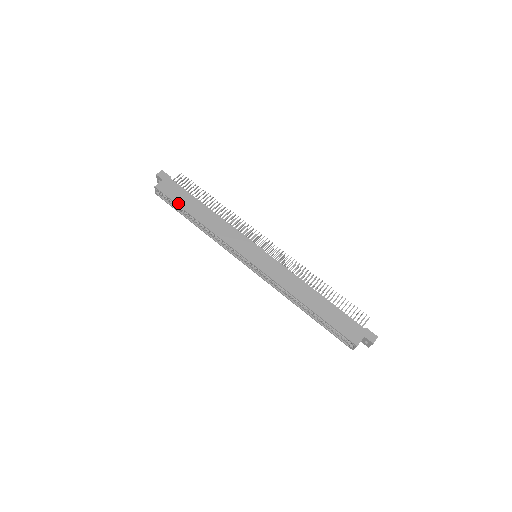
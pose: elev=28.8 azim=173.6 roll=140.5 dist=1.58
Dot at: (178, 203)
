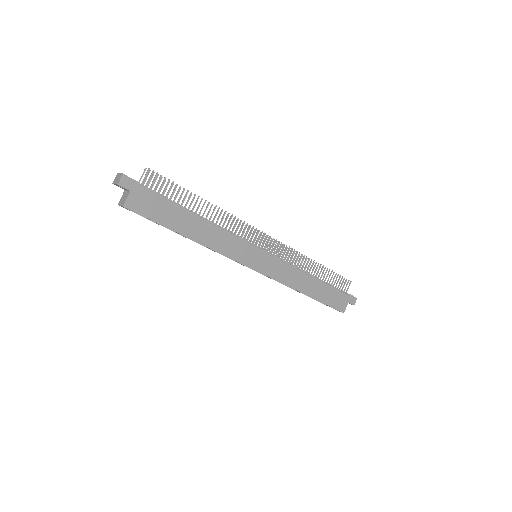
Dot at: (162, 223)
